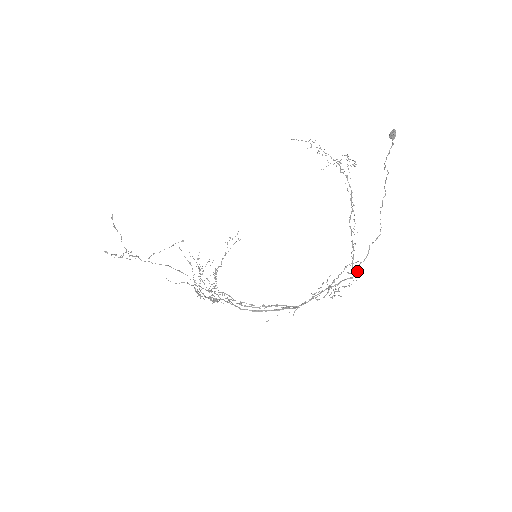
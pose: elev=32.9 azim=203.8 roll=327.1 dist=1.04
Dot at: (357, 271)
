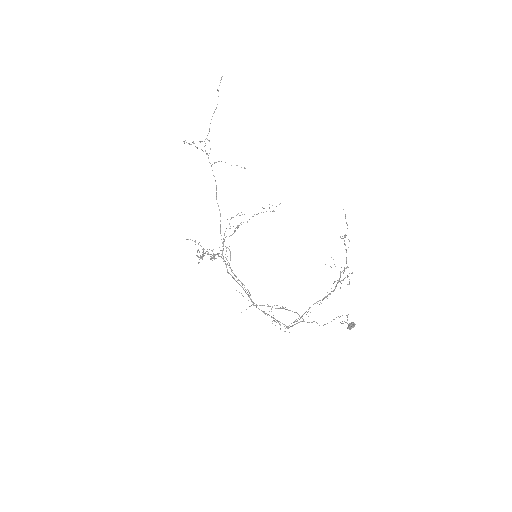
Dot at: occluded
